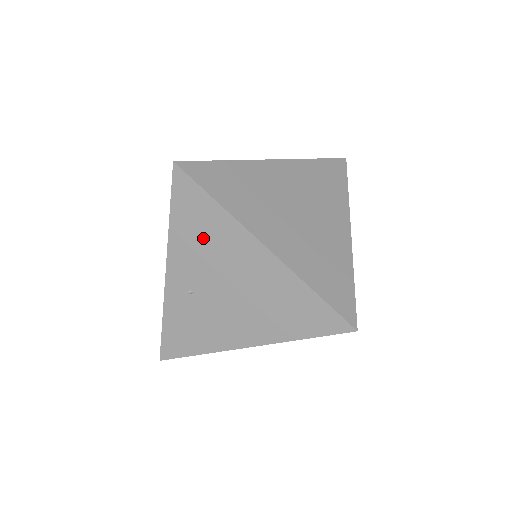
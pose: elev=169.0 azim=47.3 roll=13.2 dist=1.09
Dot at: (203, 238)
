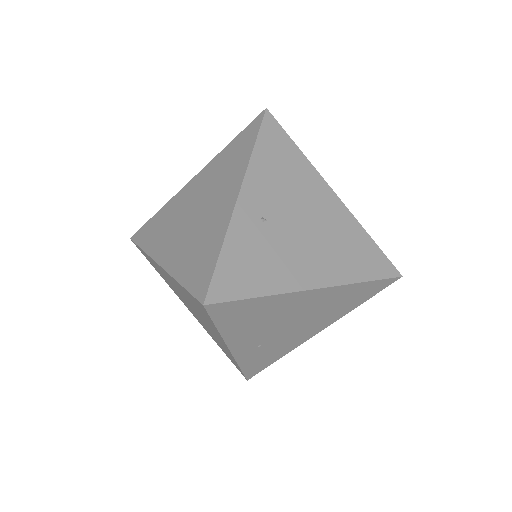
Dot at: (283, 172)
